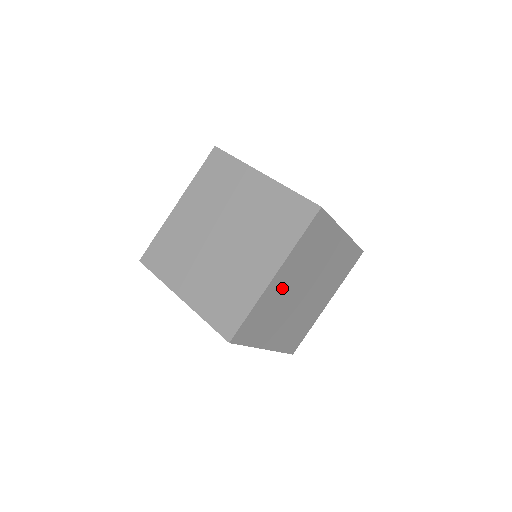
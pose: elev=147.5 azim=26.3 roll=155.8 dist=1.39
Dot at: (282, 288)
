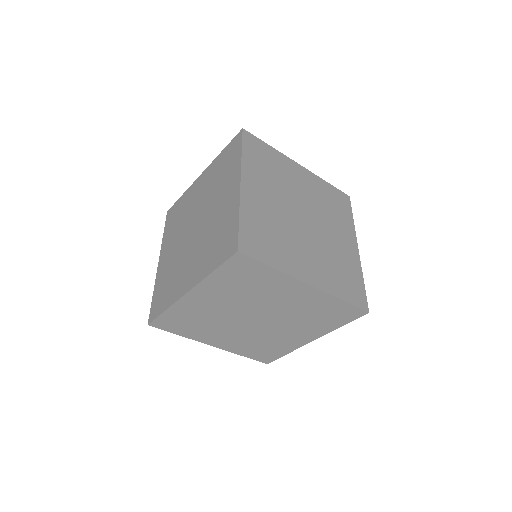
Dot at: (208, 306)
